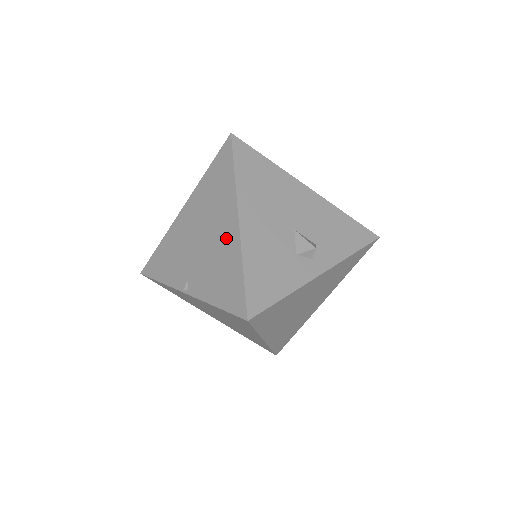
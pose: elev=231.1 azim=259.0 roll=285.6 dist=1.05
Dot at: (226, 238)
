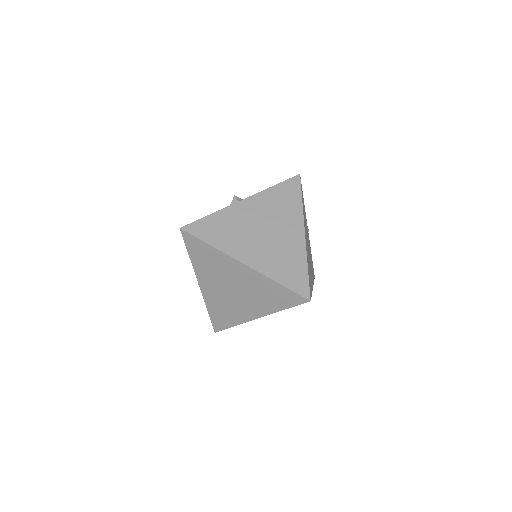
Dot at: occluded
